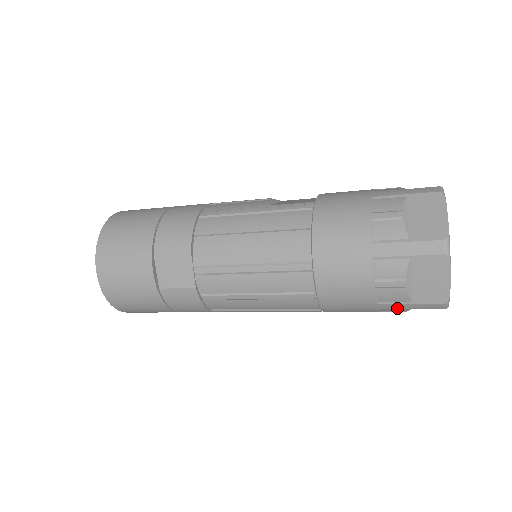
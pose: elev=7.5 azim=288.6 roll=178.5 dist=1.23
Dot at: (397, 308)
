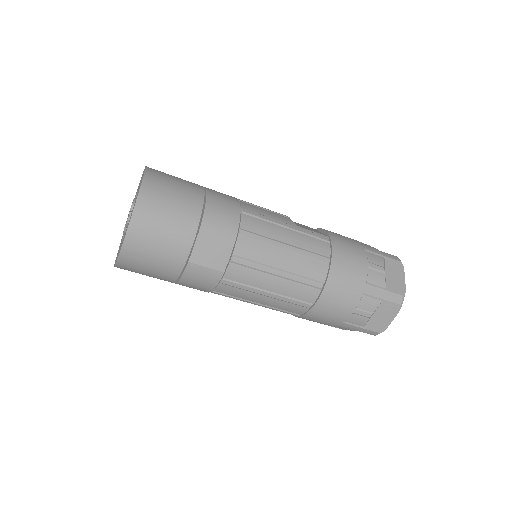
Dot at: (350, 328)
